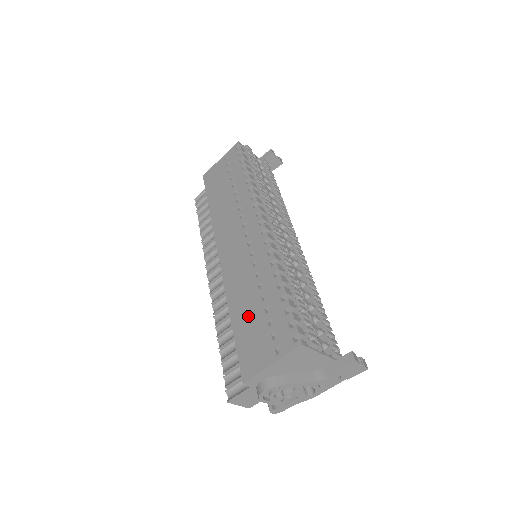
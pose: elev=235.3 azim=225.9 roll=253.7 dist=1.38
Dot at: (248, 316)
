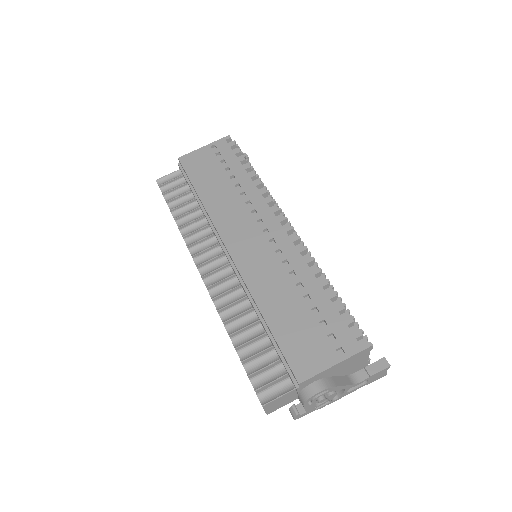
Dot at: (290, 315)
